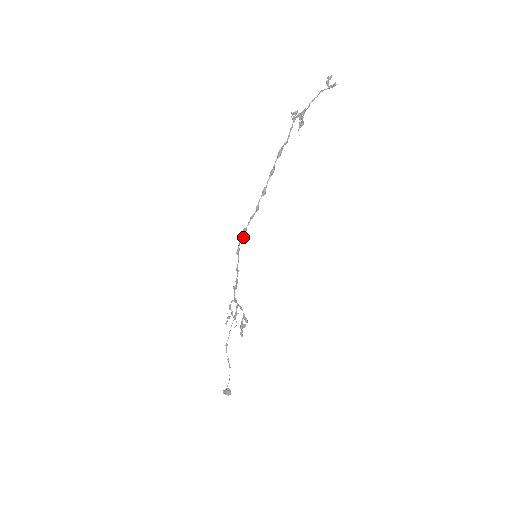
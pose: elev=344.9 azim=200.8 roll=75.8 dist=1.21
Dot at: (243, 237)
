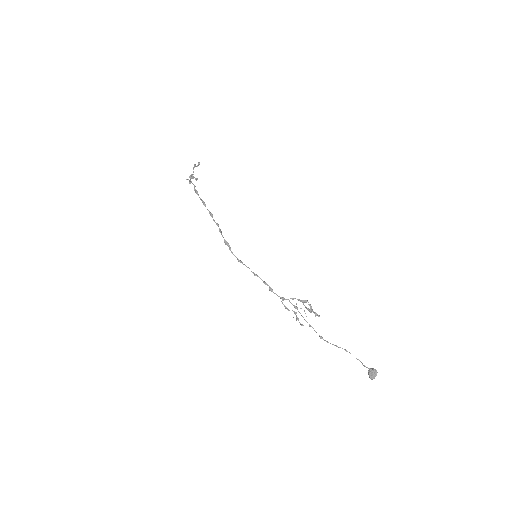
Dot at: (229, 247)
